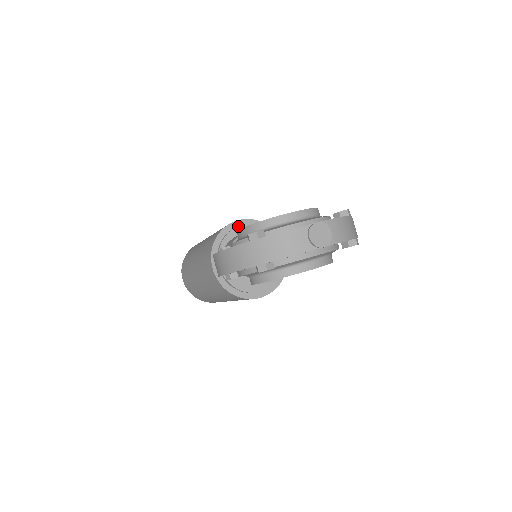
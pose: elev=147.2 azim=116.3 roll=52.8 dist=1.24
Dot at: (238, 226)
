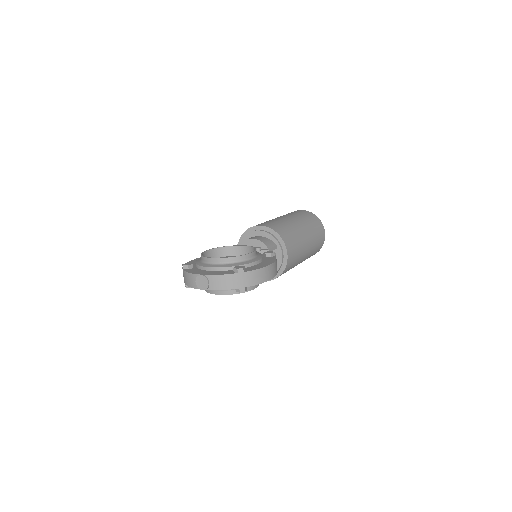
Dot at: (256, 230)
